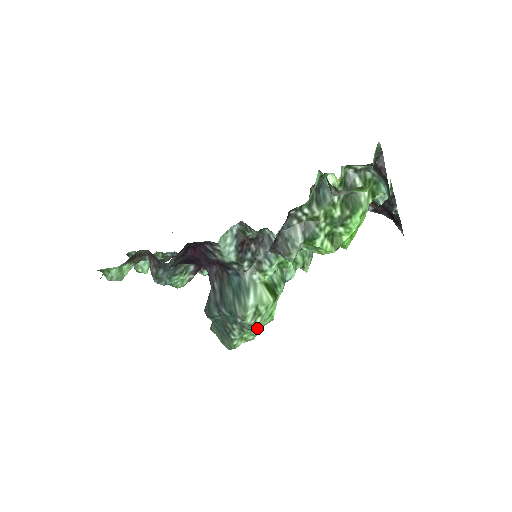
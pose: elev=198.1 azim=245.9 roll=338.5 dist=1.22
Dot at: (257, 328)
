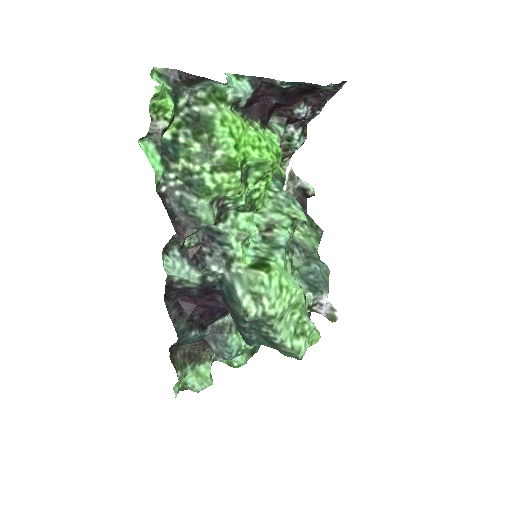
Dot at: (277, 311)
